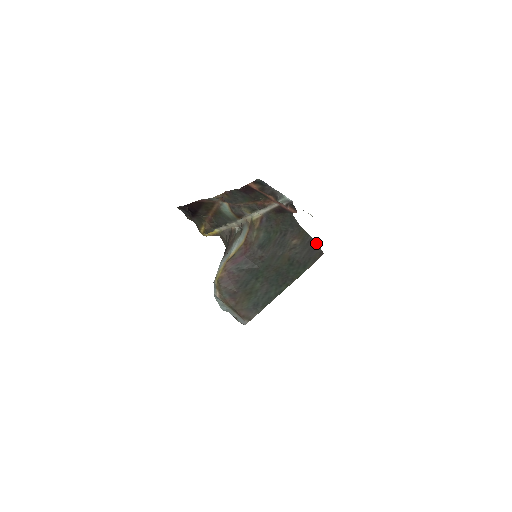
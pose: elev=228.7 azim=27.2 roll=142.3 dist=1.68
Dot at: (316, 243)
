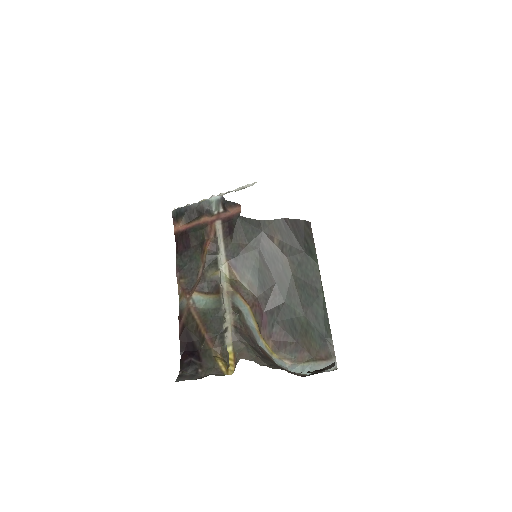
Dot at: (292, 219)
